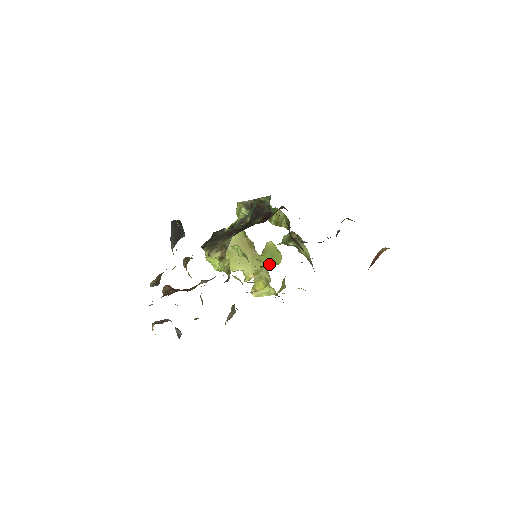
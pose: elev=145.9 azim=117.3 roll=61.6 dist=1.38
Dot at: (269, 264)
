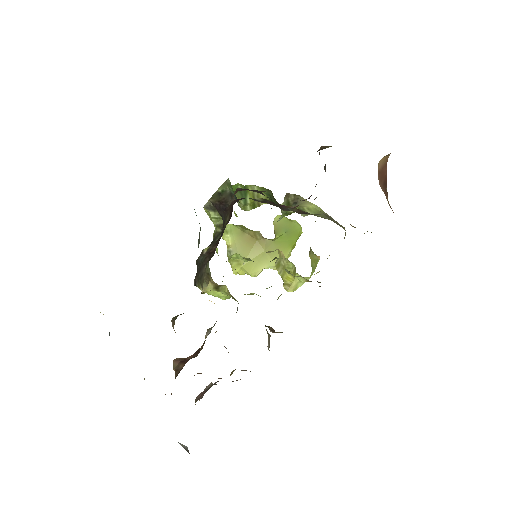
Dot at: (290, 241)
